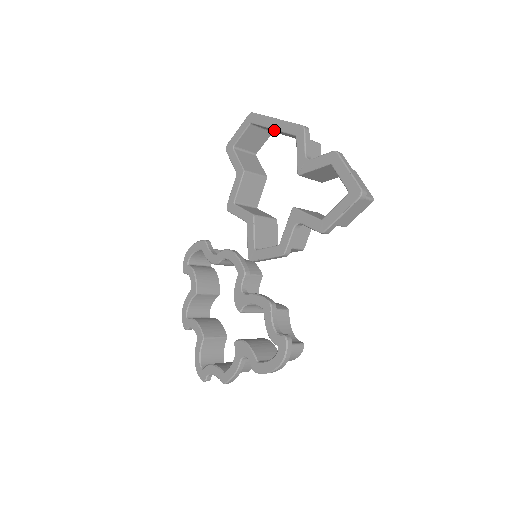
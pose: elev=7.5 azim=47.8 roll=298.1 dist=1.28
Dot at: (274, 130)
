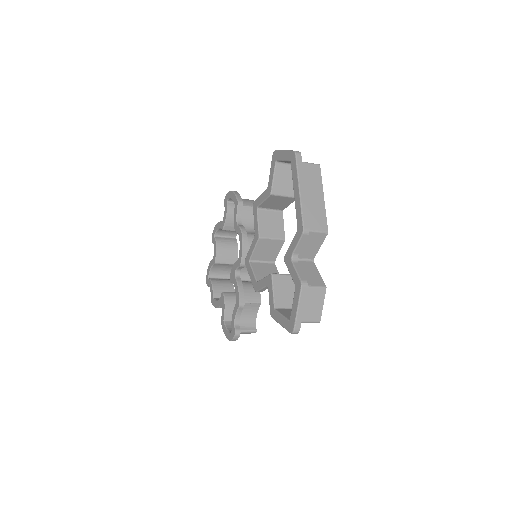
Dot at: occluded
